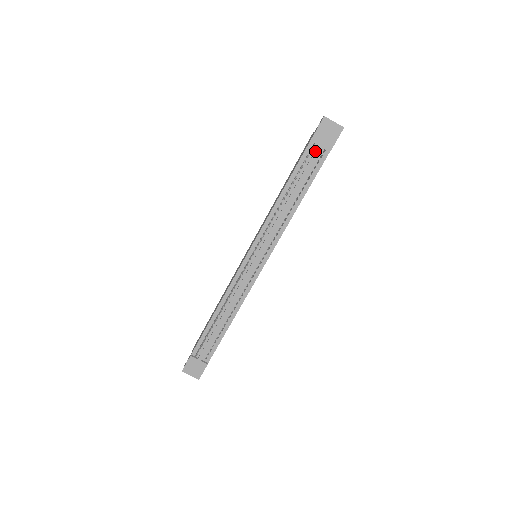
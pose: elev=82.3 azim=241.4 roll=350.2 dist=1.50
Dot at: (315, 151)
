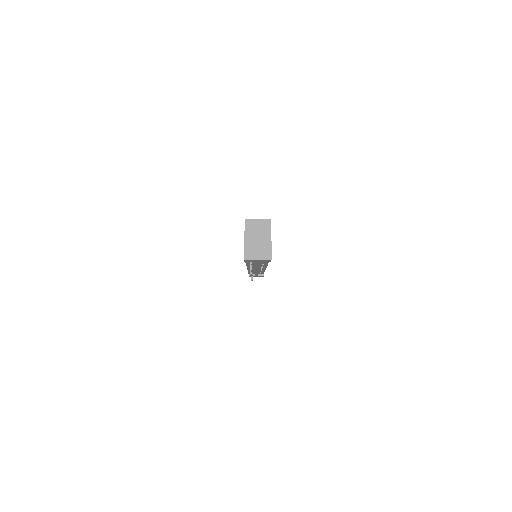
Dot at: (255, 263)
